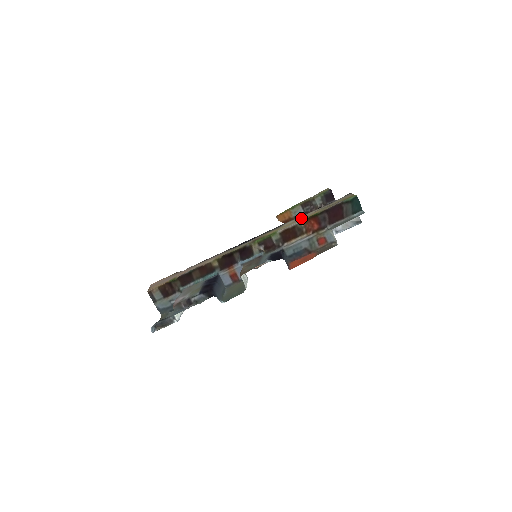
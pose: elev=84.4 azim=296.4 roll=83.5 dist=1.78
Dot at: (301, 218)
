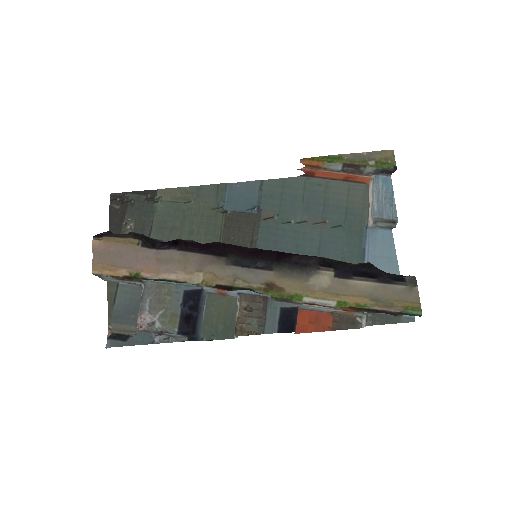
Dot at: (341, 294)
